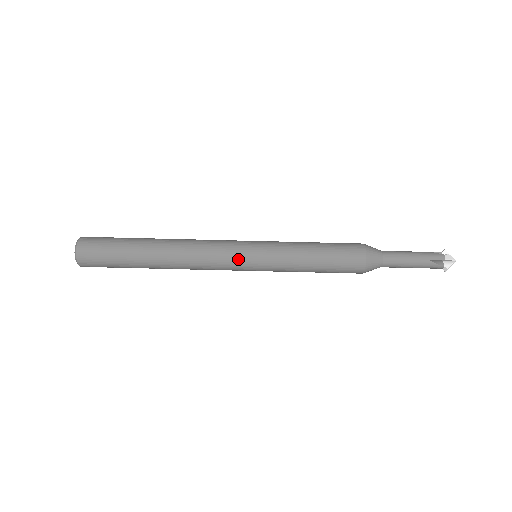
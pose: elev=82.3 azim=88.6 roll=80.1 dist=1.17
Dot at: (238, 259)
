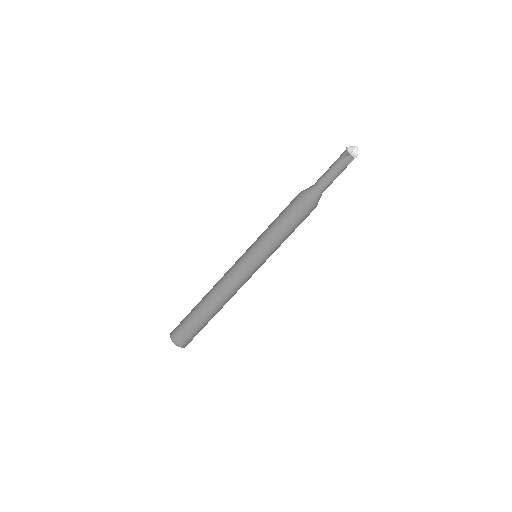
Dot at: (254, 272)
